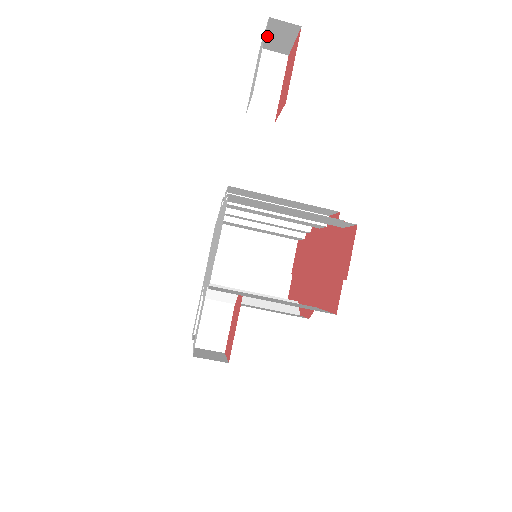
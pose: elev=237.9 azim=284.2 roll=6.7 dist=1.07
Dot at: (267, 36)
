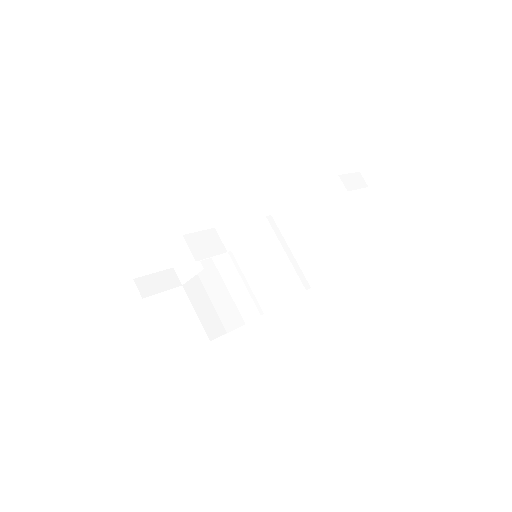
Dot at: (372, 165)
